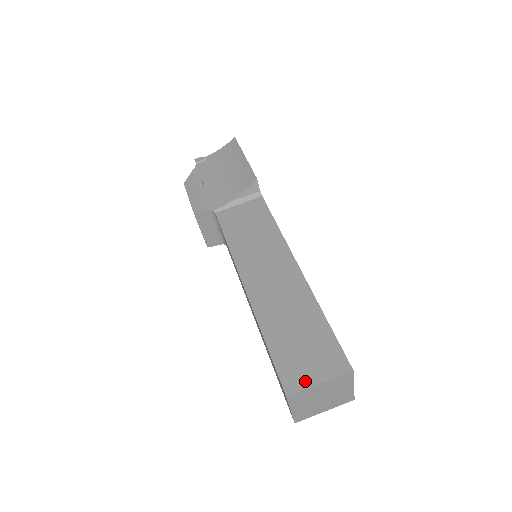
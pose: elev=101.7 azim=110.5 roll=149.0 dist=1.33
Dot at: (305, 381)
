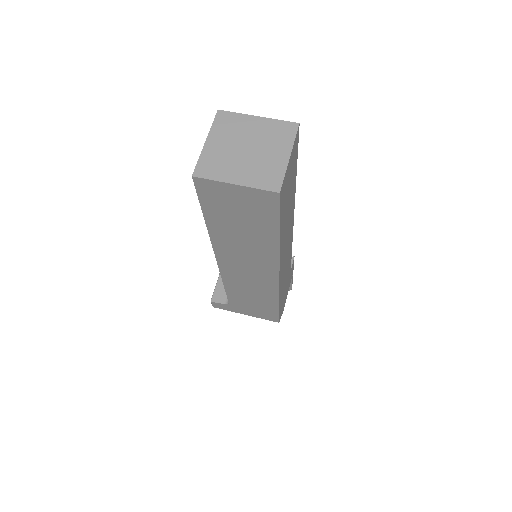
Dot at: occluded
